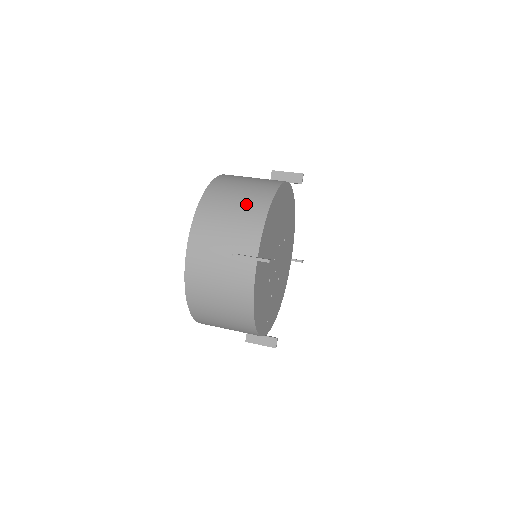
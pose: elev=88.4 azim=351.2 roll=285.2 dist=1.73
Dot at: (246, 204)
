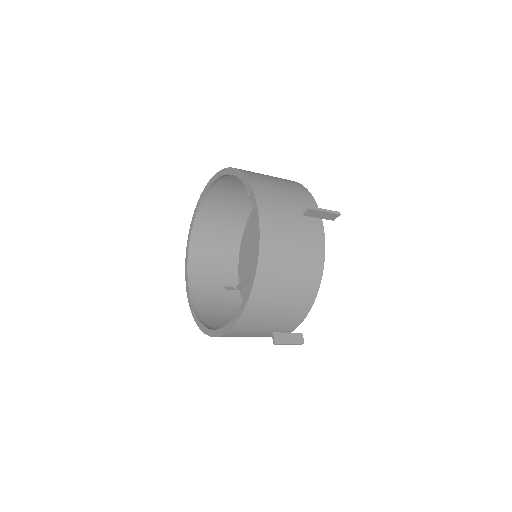
Dot at: (283, 180)
